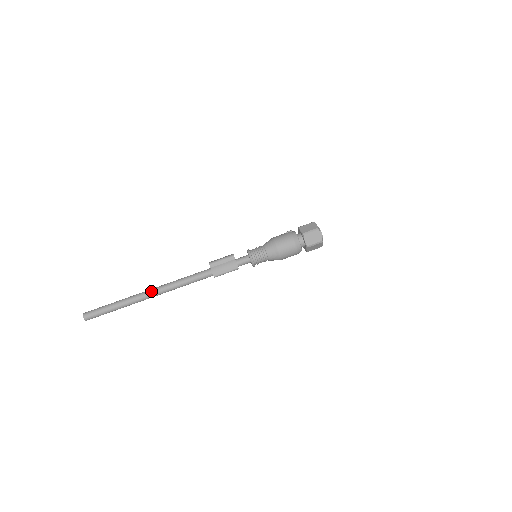
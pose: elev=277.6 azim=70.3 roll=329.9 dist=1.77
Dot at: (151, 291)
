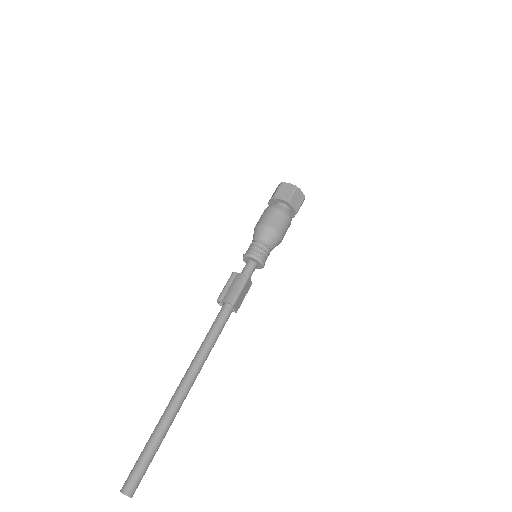
Dot at: (180, 383)
